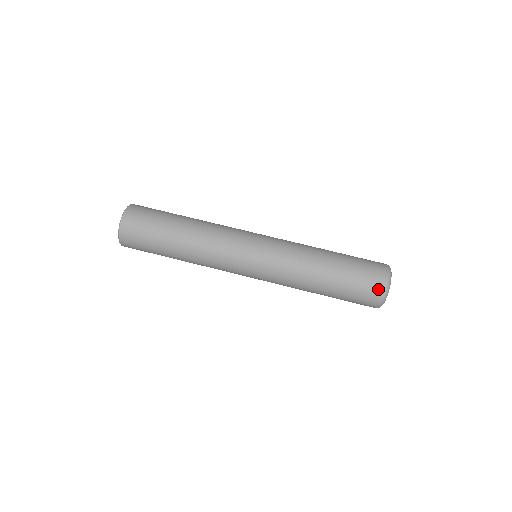
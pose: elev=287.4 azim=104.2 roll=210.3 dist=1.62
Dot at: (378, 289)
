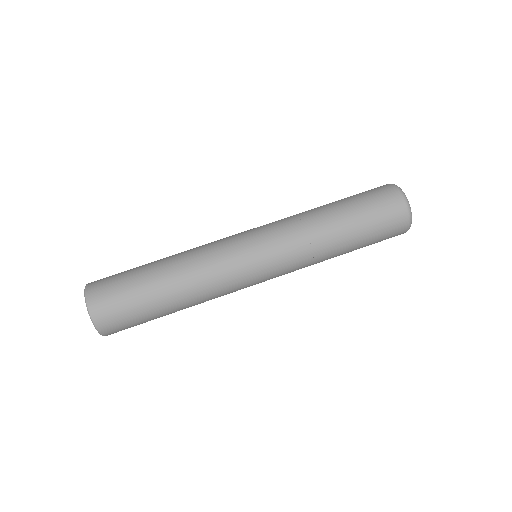
Dot at: (401, 232)
